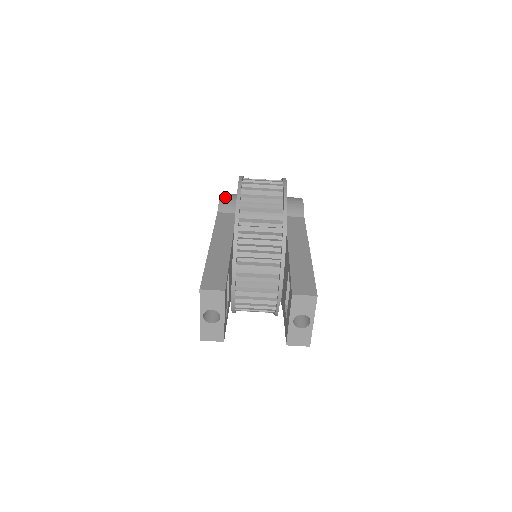
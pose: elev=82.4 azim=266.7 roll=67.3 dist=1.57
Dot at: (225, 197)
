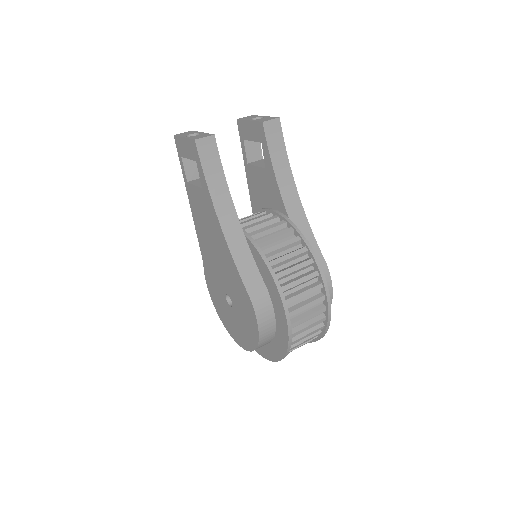
Dot at: occluded
